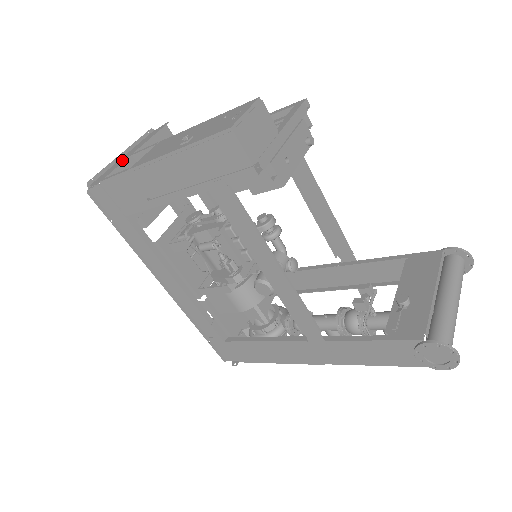
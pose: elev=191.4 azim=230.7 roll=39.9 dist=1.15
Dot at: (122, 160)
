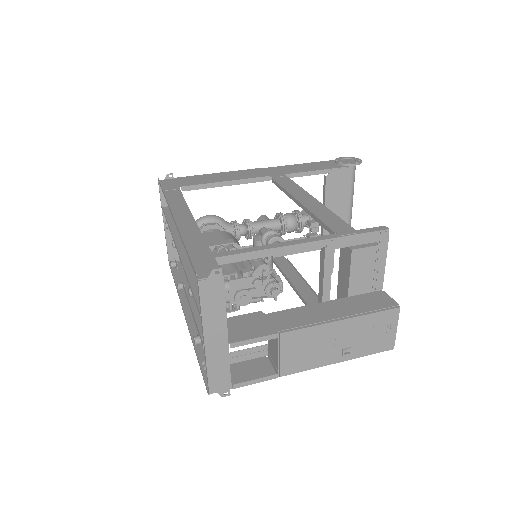
Dot at: (220, 353)
